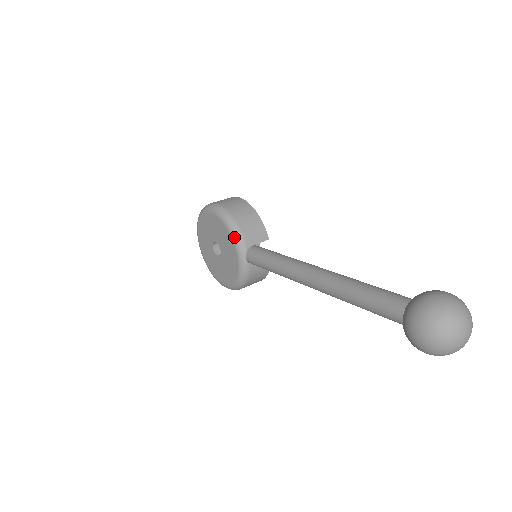
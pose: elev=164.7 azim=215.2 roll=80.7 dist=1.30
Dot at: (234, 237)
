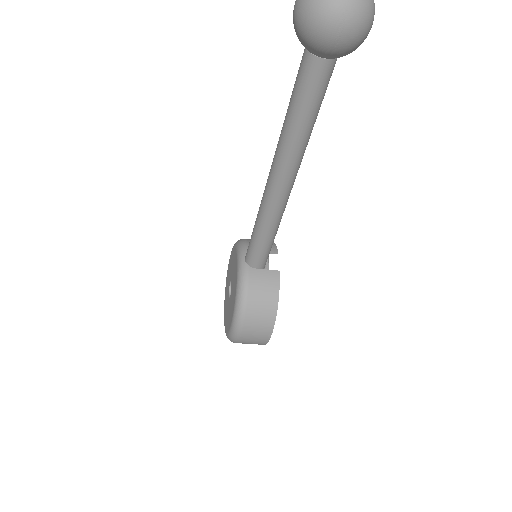
Dot at: (238, 246)
